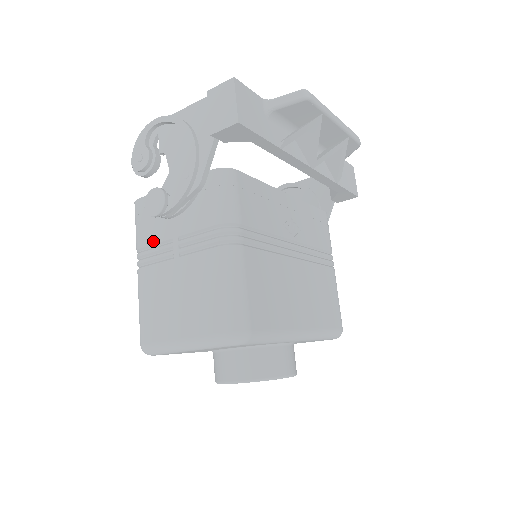
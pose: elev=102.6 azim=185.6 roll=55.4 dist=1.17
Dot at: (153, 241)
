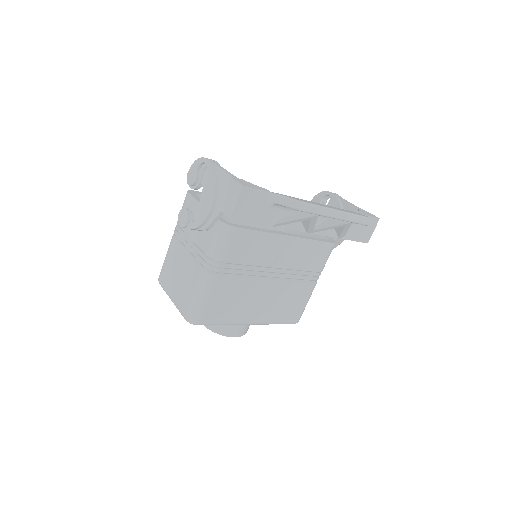
Dot at: (183, 228)
